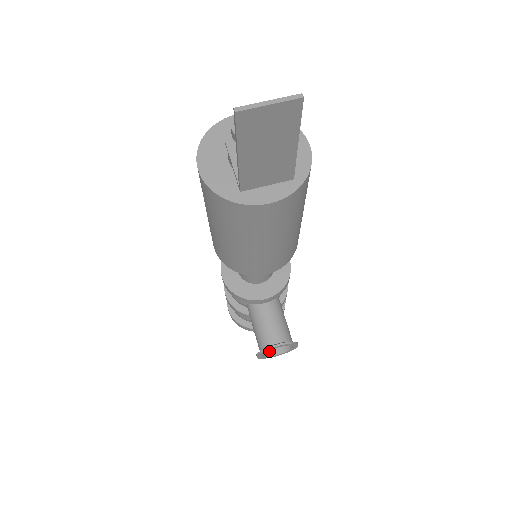
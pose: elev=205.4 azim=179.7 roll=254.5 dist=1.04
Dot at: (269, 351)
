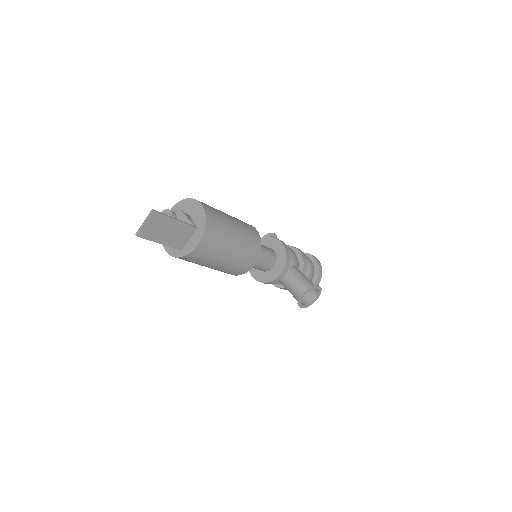
Dot at: (310, 300)
